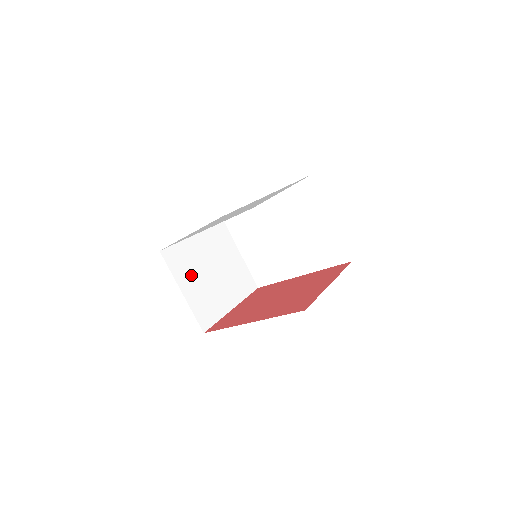
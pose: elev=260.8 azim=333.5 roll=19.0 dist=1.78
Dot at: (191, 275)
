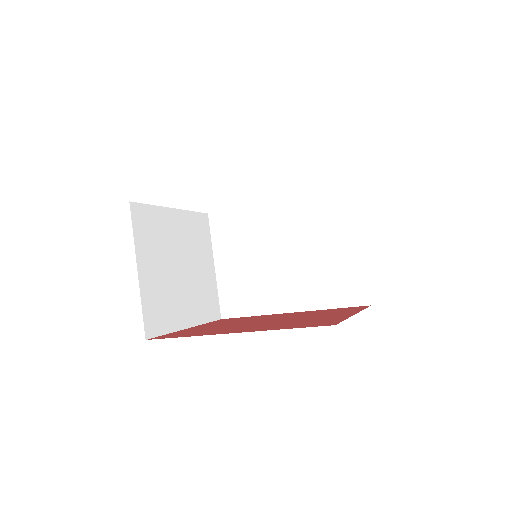
Dot at: (155, 256)
